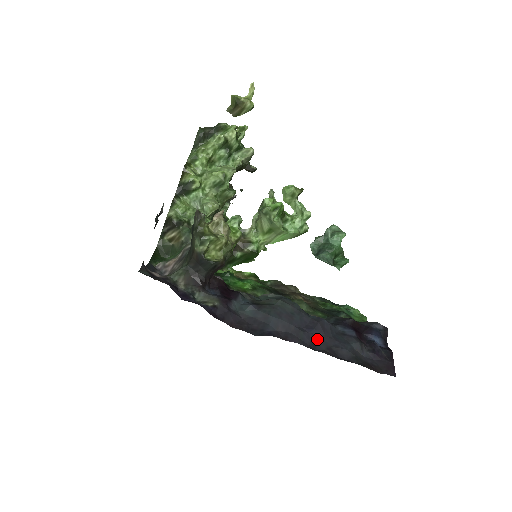
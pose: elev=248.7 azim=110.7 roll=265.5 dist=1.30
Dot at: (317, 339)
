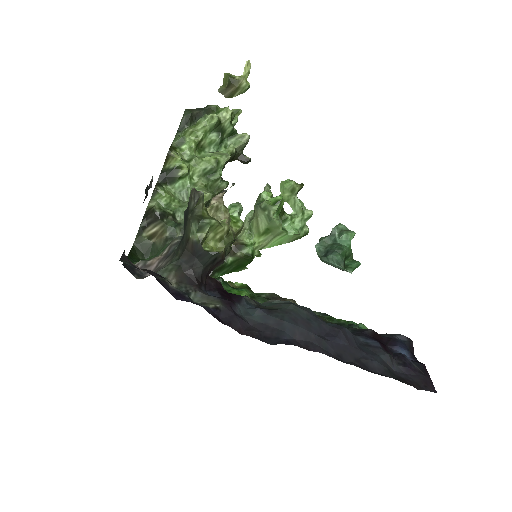
Dot at: (342, 349)
